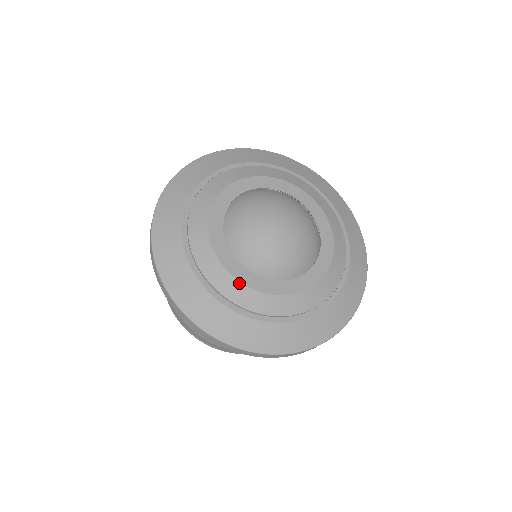
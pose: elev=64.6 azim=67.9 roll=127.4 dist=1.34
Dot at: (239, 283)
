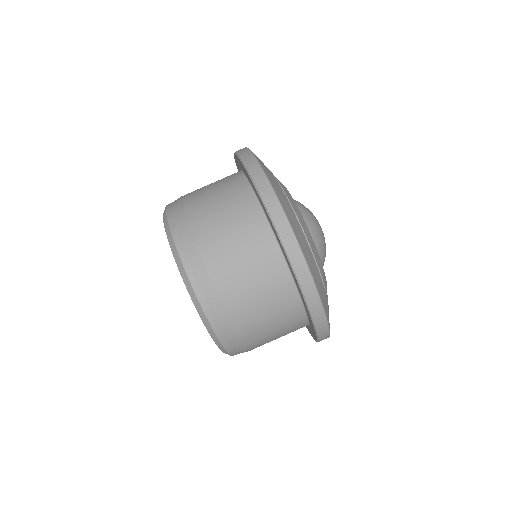
Dot at: (290, 194)
